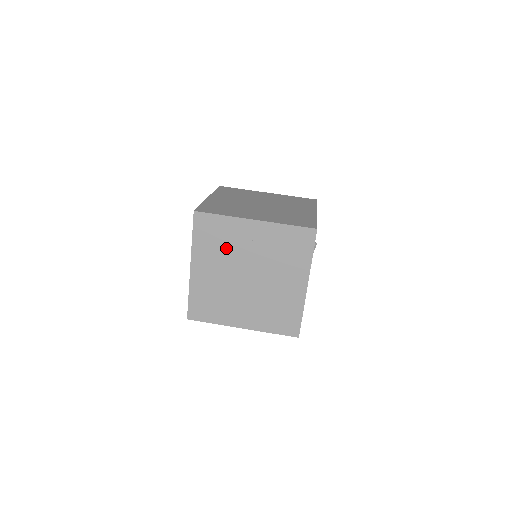
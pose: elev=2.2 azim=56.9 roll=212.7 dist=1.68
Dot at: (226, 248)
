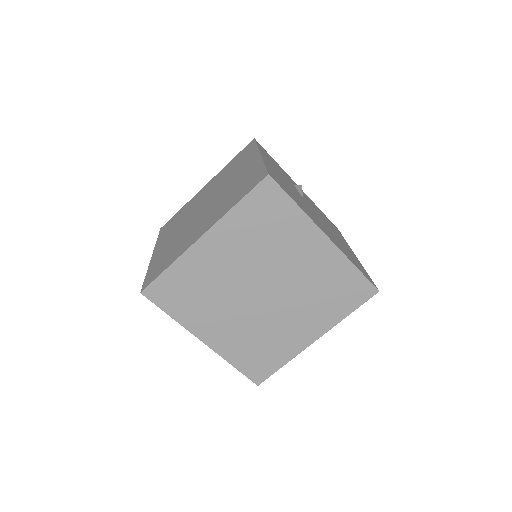
Dot at: (184, 216)
